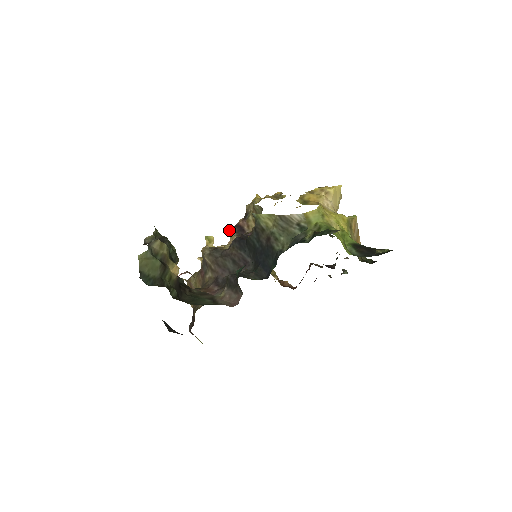
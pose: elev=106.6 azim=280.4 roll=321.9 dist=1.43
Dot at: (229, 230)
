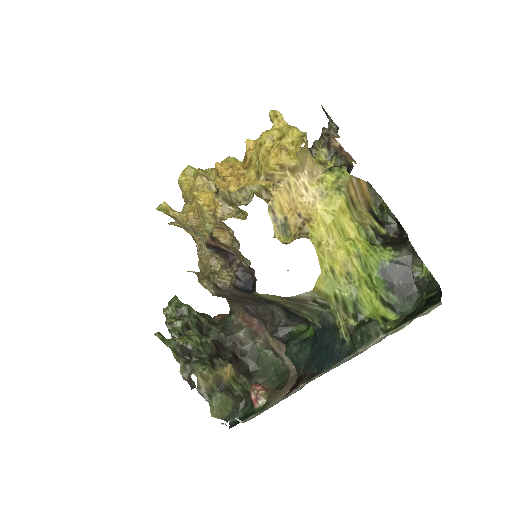
Dot at: occluded
